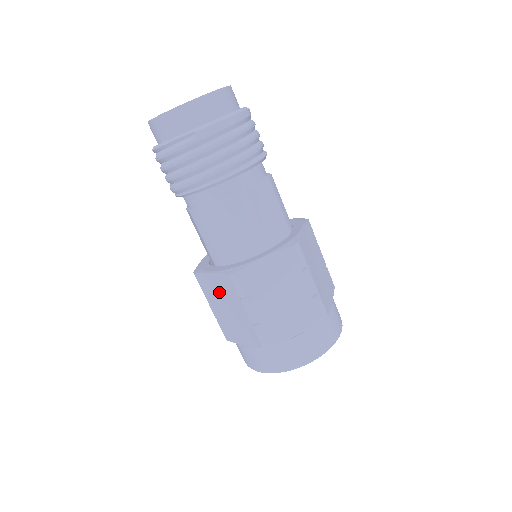
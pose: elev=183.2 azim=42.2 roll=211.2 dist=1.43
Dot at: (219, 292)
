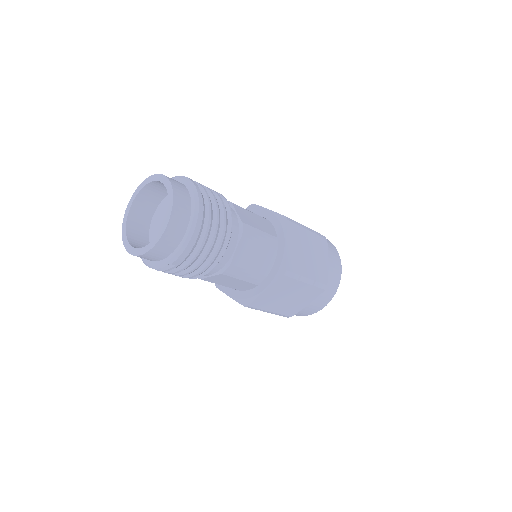
Dot at: occluded
